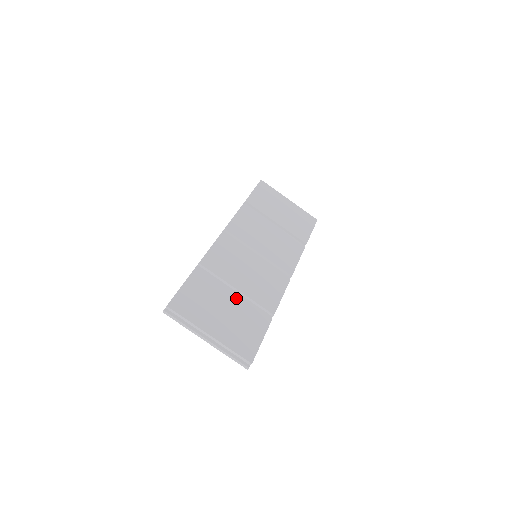
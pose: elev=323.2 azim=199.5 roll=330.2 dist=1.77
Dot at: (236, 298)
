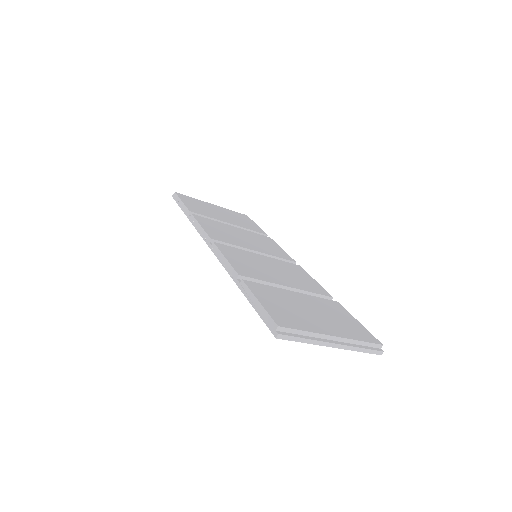
Dot at: (300, 295)
